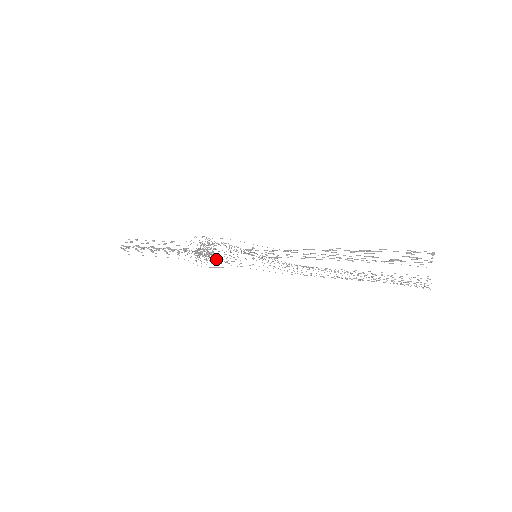
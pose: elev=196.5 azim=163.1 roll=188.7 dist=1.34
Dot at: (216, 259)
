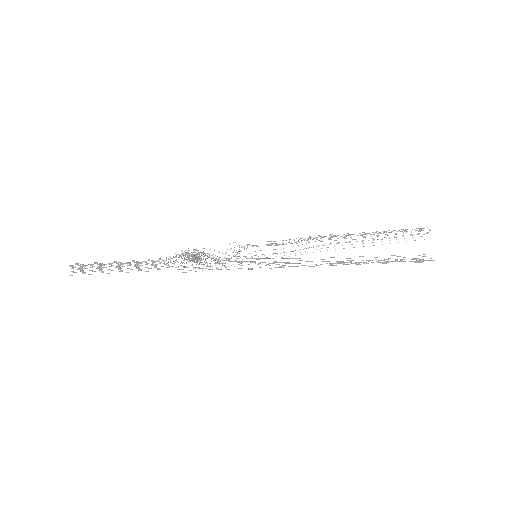
Dot at: occluded
